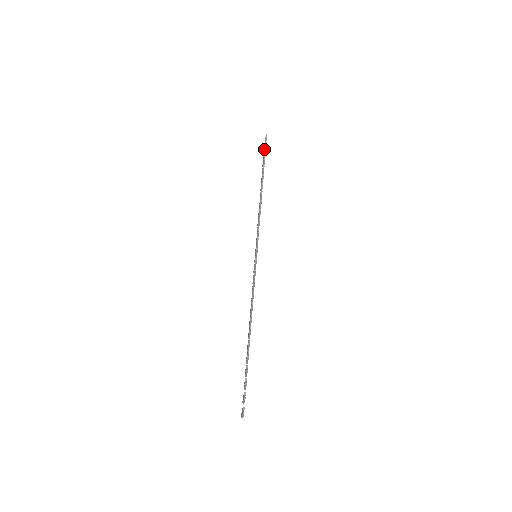
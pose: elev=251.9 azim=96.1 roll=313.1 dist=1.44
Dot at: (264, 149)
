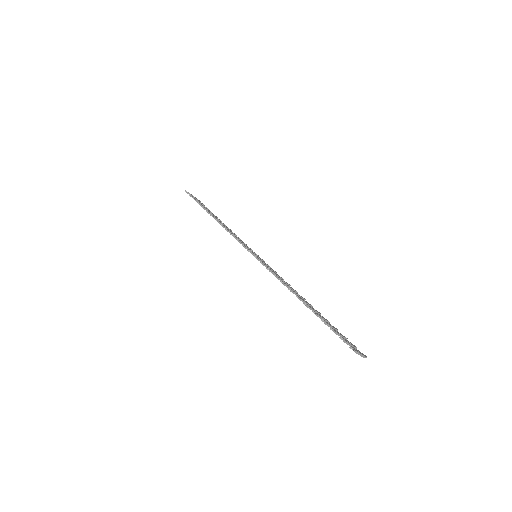
Dot at: occluded
